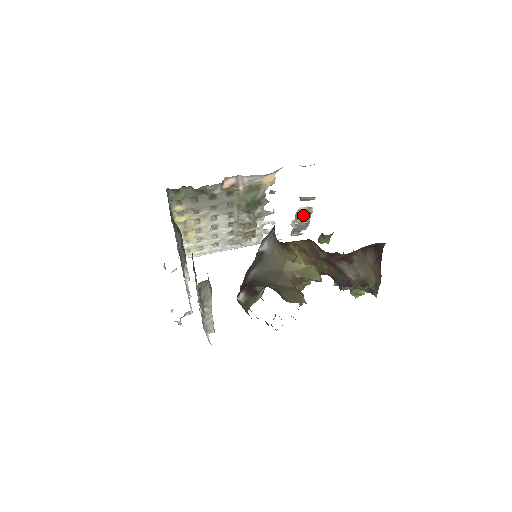
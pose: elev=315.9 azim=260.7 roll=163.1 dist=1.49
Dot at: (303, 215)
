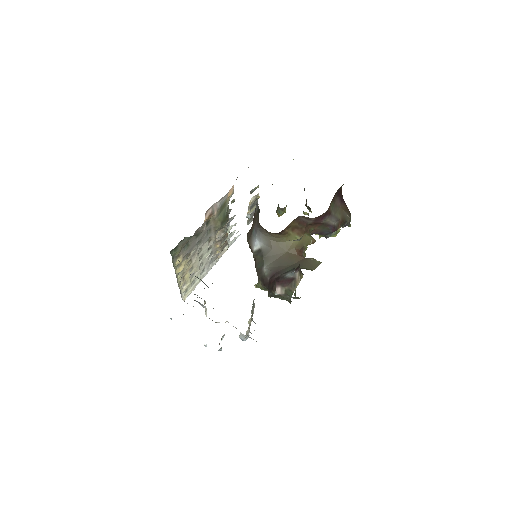
Dot at: (253, 204)
